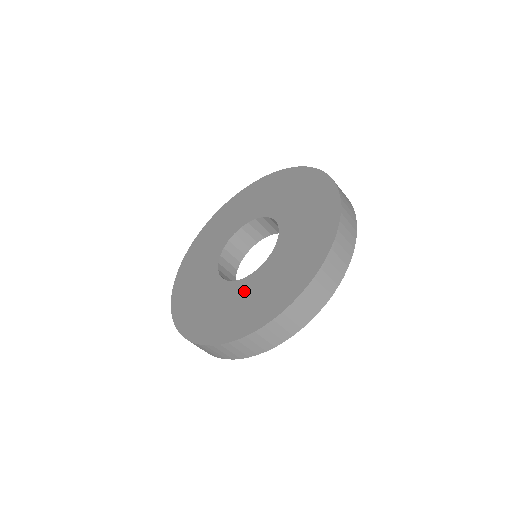
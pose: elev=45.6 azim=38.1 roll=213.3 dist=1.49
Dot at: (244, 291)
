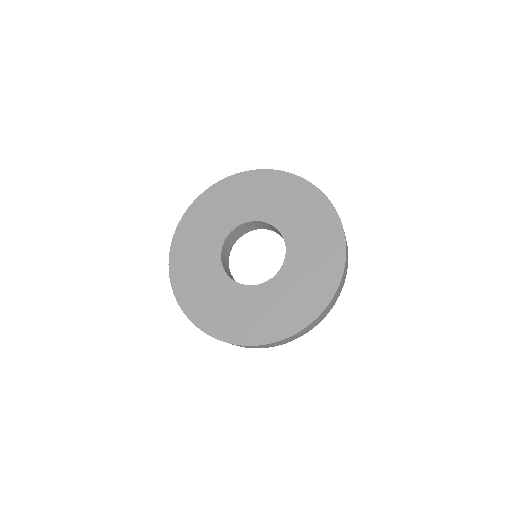
Dot at: (213, 280)
